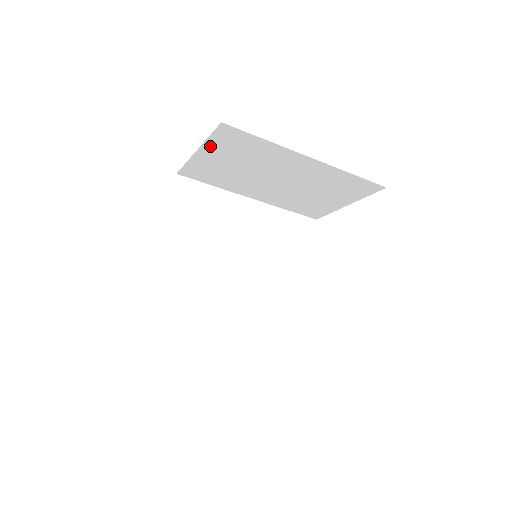
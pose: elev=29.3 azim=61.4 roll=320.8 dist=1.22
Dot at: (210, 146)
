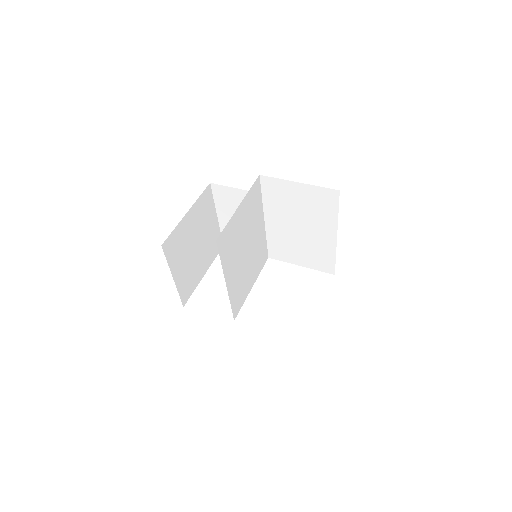
Dot at: (310, 188)
